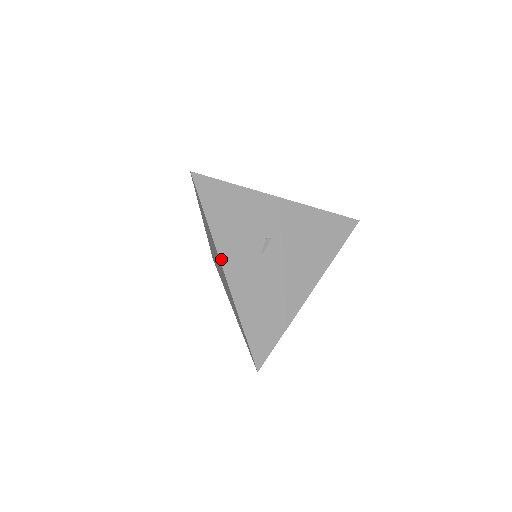
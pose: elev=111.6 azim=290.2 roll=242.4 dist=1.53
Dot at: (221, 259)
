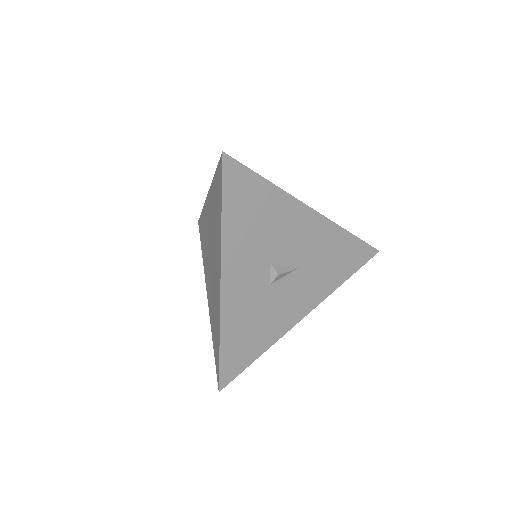
Dot at: occluded
